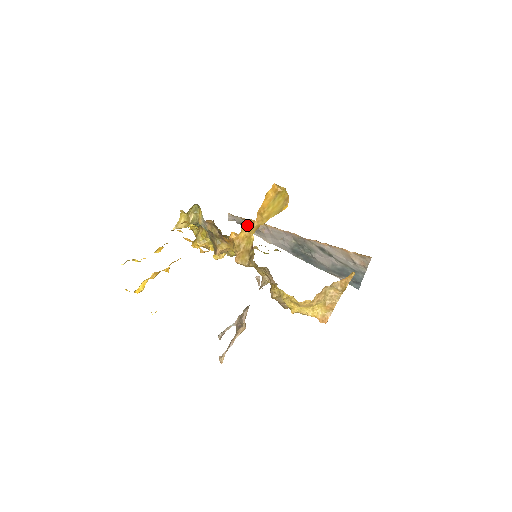
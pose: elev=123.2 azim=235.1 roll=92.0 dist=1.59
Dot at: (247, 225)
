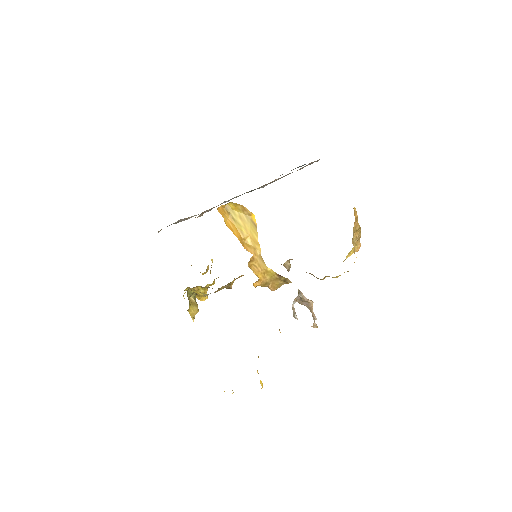
Dot at: (251, 265)
